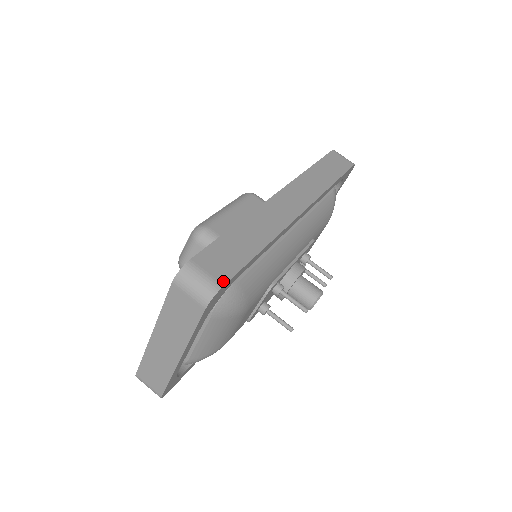
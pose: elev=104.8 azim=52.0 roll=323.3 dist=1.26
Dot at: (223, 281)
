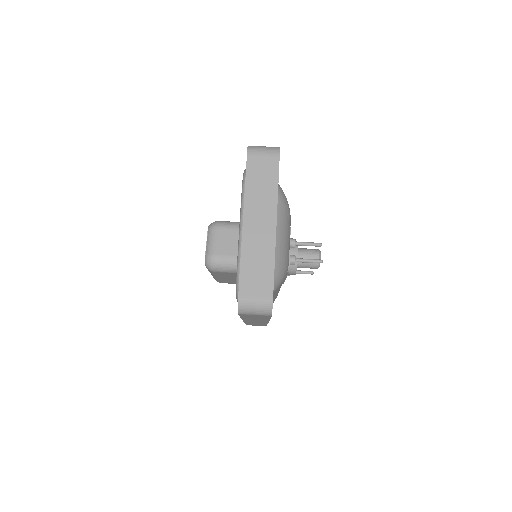
Dot at: occluded
